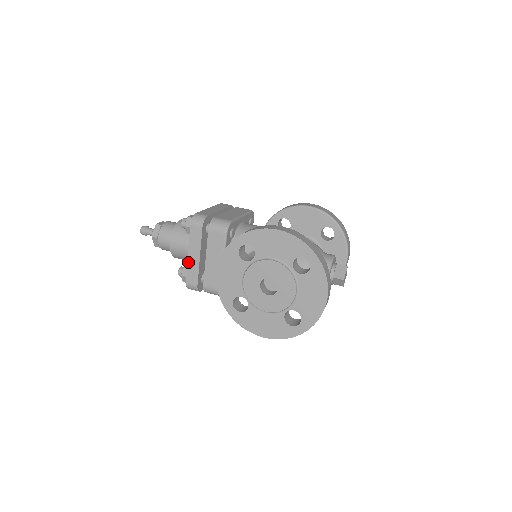
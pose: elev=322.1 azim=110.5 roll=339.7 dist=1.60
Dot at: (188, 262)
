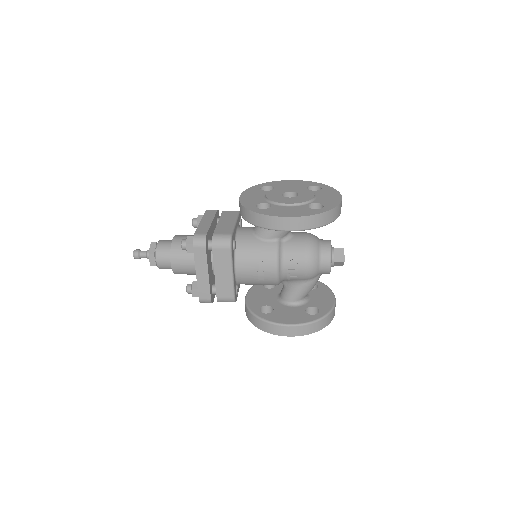
Dot at: (199, 224)
